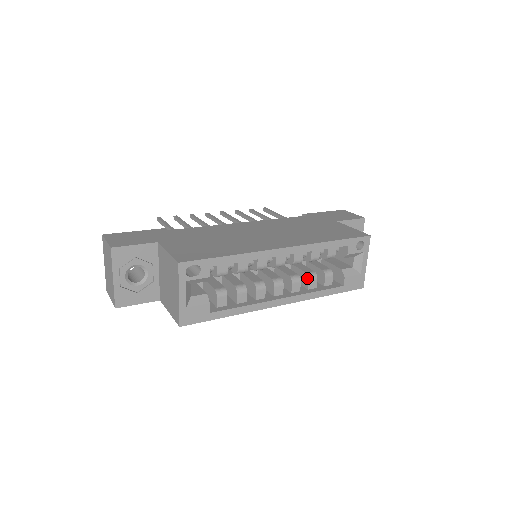
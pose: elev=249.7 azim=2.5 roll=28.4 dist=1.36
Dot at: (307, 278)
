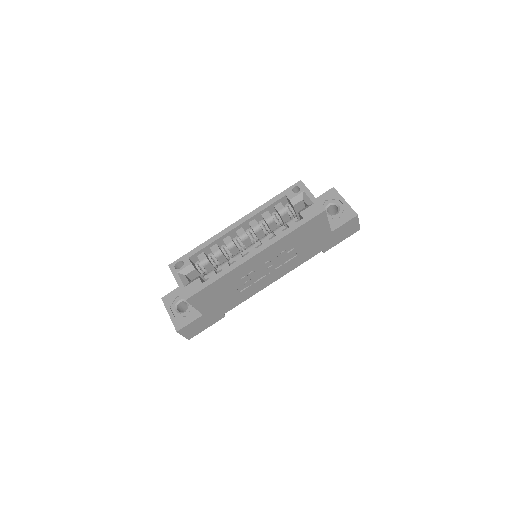
Dot at: occluded
